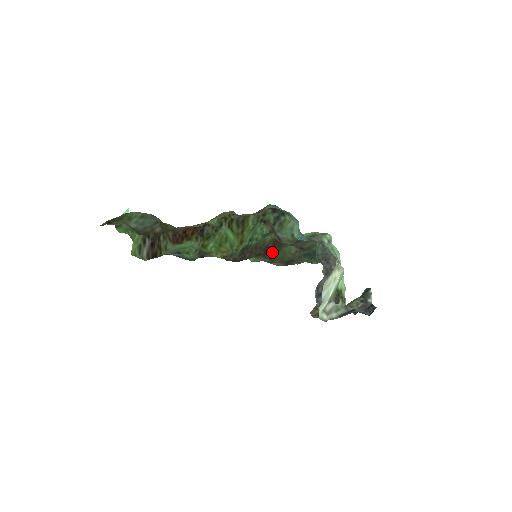
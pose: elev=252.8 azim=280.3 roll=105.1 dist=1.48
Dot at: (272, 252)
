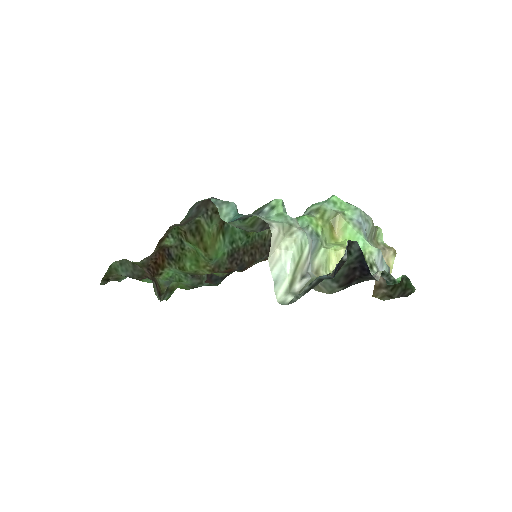
Dot at: occluded
